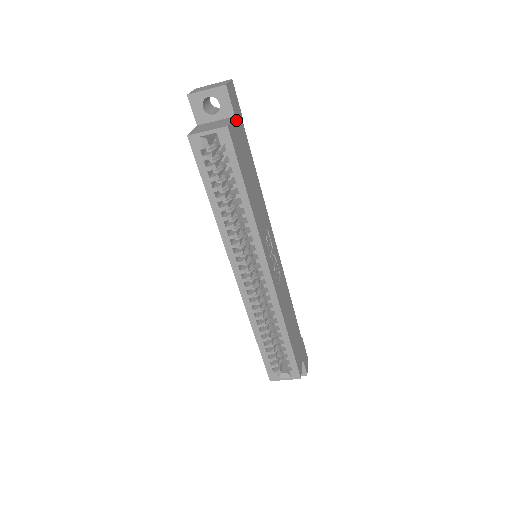
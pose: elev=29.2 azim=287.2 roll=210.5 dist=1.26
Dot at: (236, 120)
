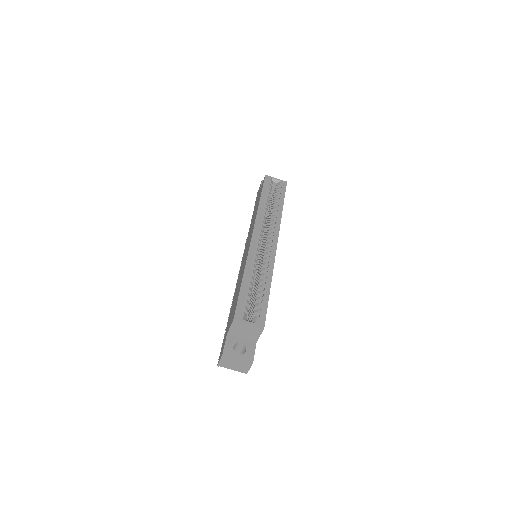
Dot at: occluded
